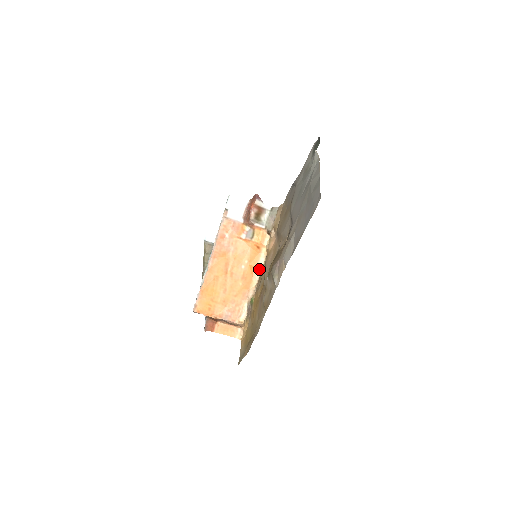
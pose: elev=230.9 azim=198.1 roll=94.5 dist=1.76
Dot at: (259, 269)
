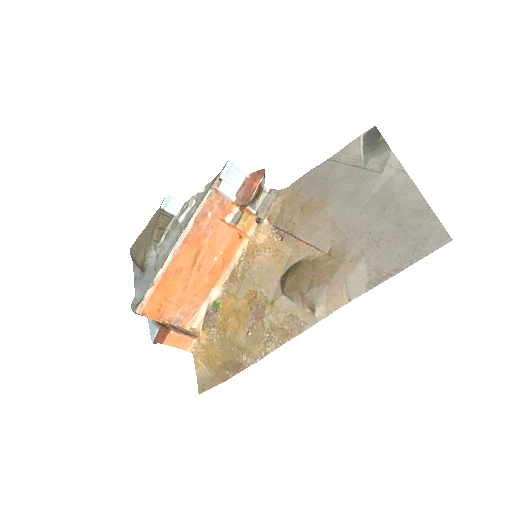
Dot at: (232, 264)
